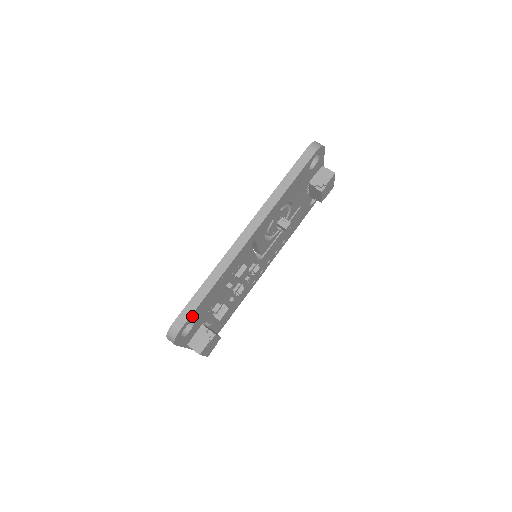
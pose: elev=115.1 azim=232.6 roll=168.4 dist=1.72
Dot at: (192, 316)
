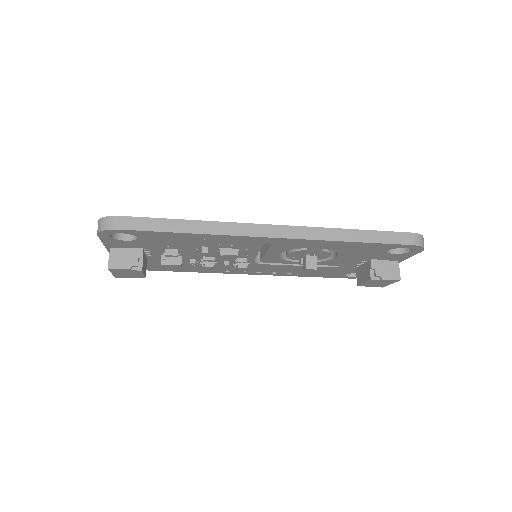
Dot at: (141, 232)
